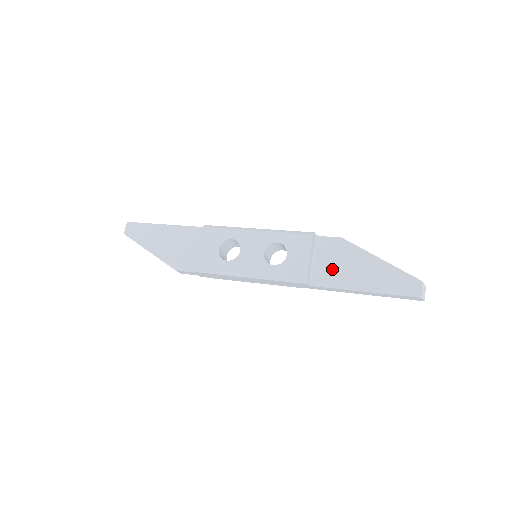
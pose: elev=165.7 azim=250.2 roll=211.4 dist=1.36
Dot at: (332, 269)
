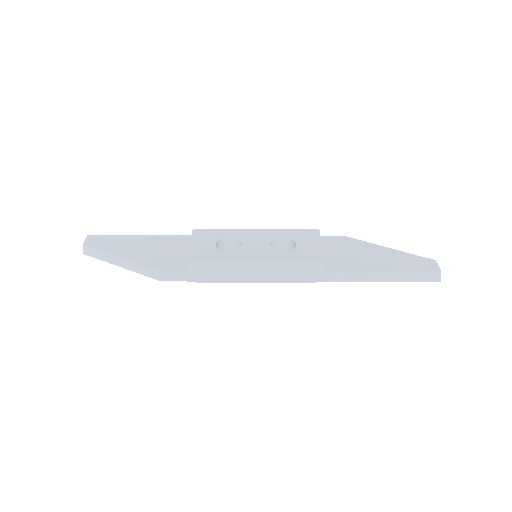
Dot at: (344, 258)
